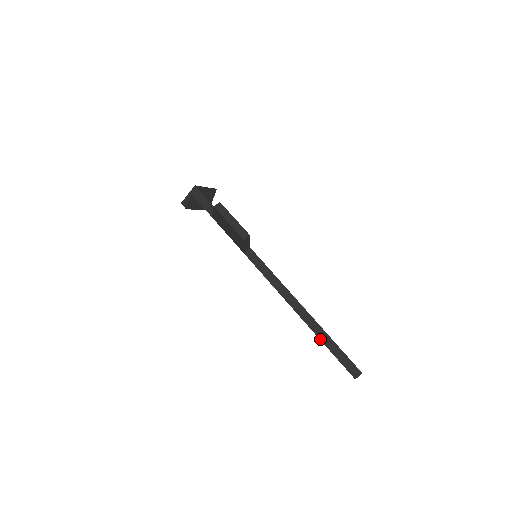
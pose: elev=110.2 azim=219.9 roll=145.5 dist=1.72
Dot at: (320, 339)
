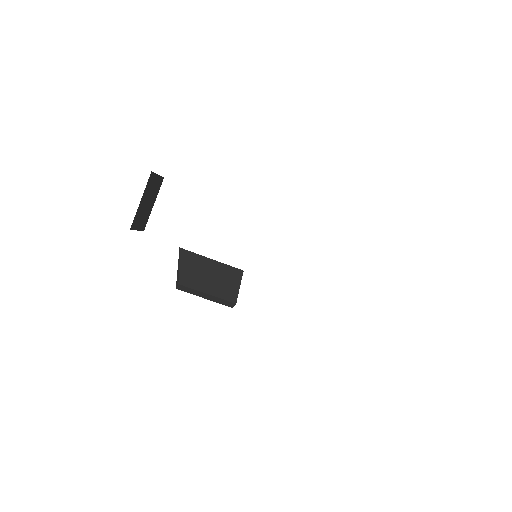
Dot at: occluded
